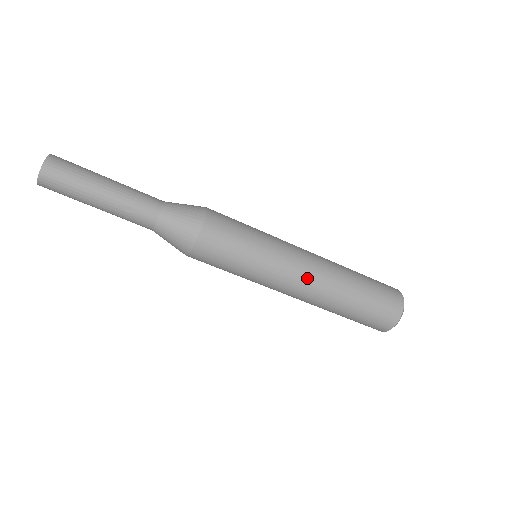
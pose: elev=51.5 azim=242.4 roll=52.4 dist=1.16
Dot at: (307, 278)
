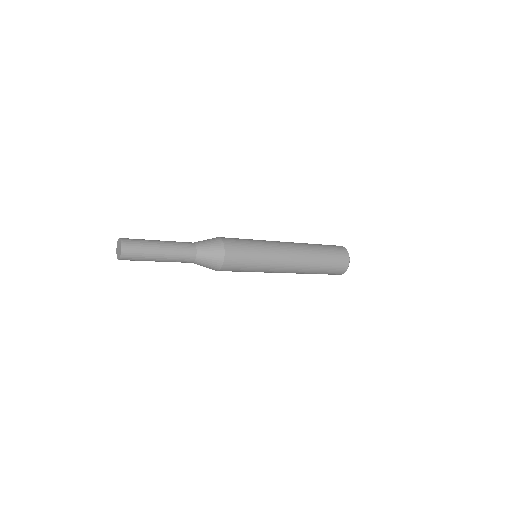
Dot at: occluded
